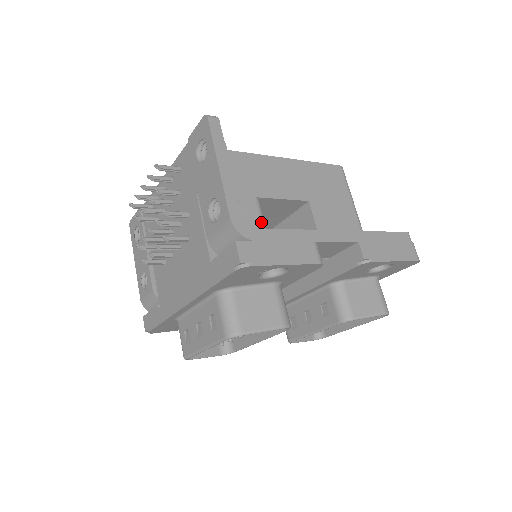
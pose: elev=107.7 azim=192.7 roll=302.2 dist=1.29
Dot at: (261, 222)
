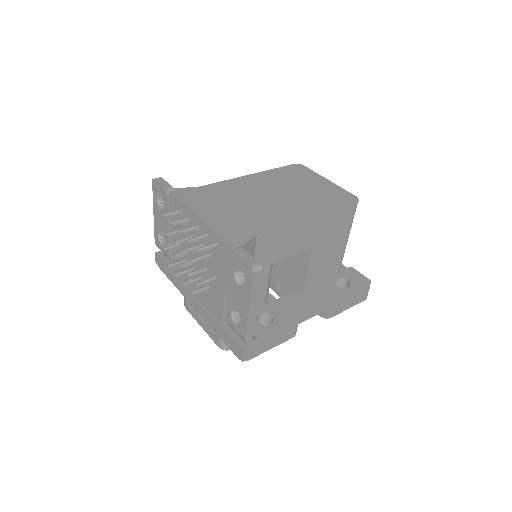
Dot at: (268, 282)
